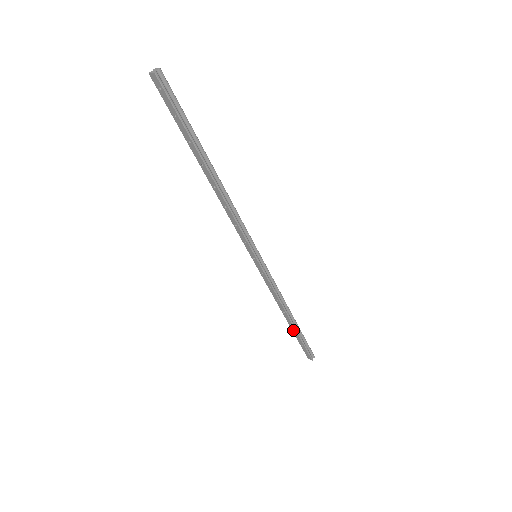
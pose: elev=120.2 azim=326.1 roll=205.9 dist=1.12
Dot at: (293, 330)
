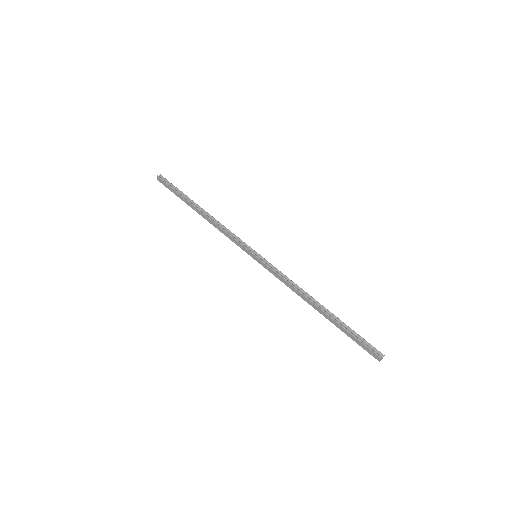
Dot at: (333, 322)
